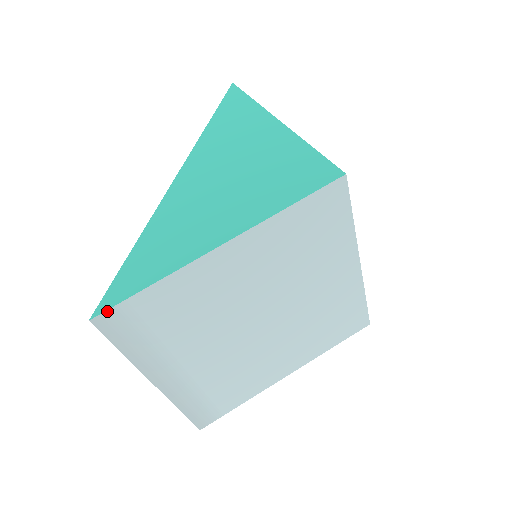
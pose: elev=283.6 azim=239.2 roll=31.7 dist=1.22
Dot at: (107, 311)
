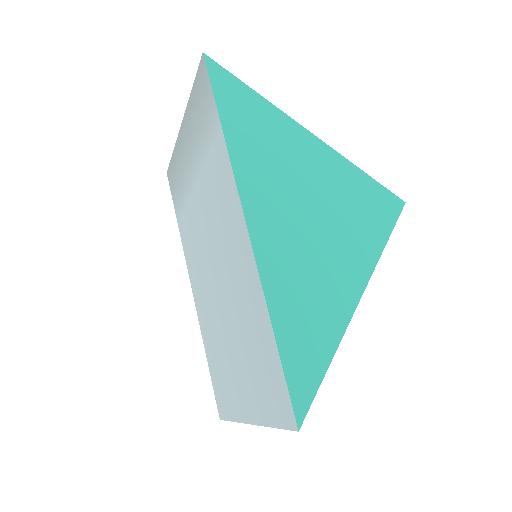
Dot at: (306, 413)
